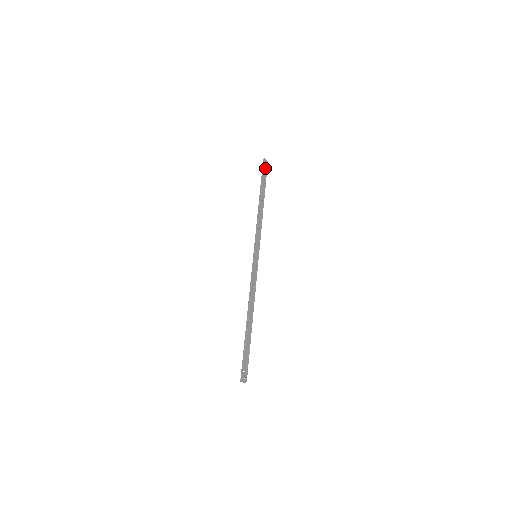
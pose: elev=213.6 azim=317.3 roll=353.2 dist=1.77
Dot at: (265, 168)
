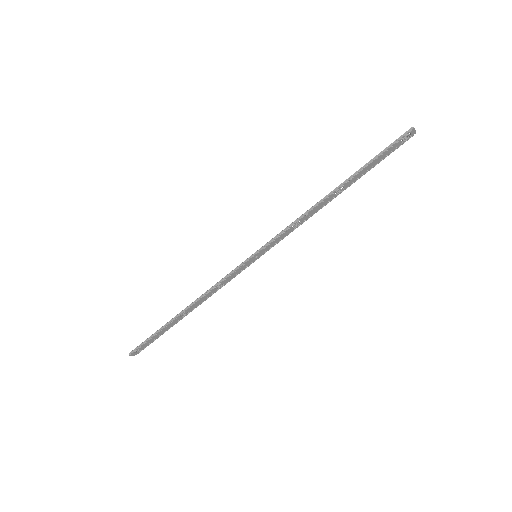
Dot at: (398, 144)
